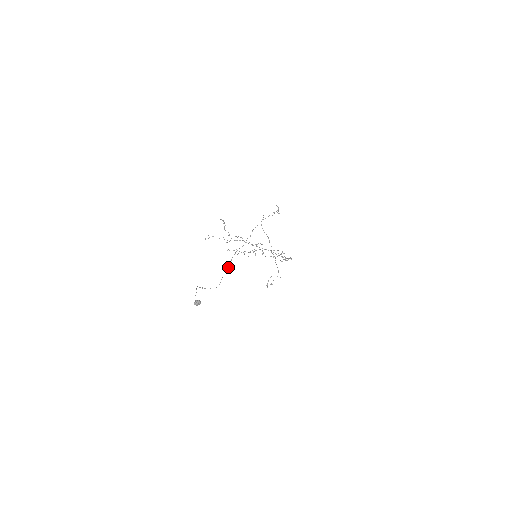
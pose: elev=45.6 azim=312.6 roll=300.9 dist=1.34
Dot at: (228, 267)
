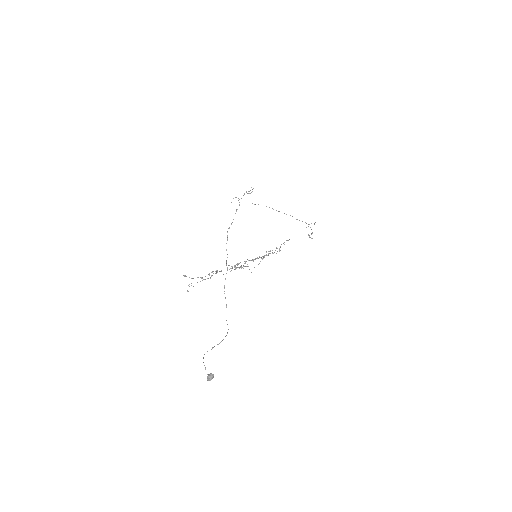
Dot at: (226, 305)
